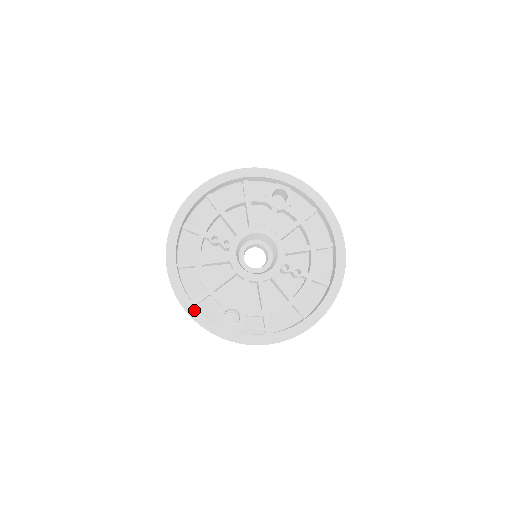
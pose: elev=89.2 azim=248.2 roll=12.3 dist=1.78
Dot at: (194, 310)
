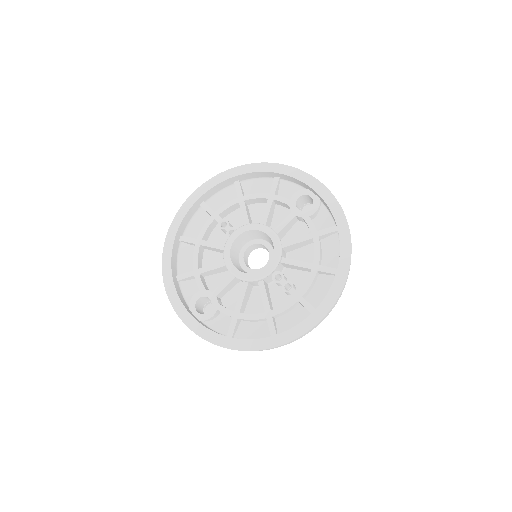
Dot at: (170, 283)
